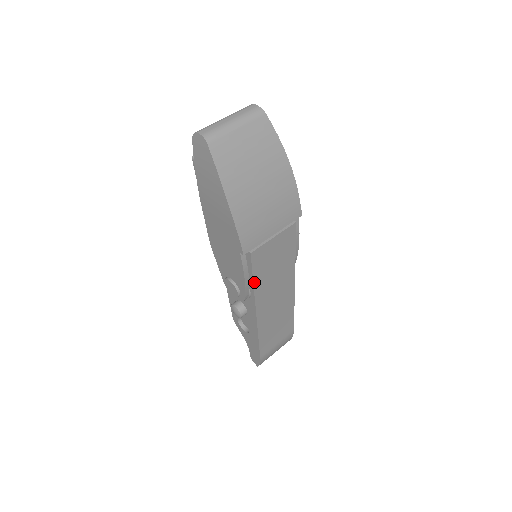
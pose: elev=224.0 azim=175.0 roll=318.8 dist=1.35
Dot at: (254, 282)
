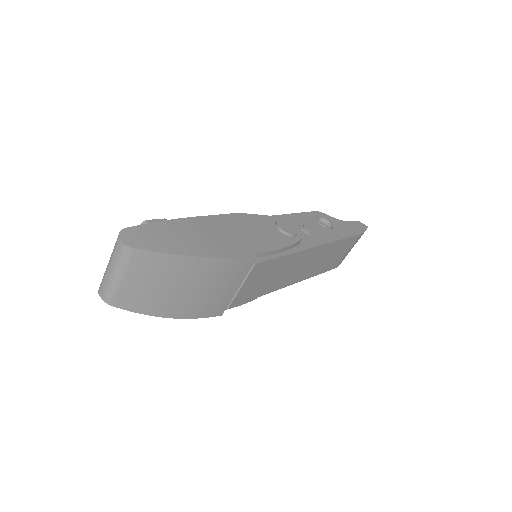
Dot at: (258, 296)
